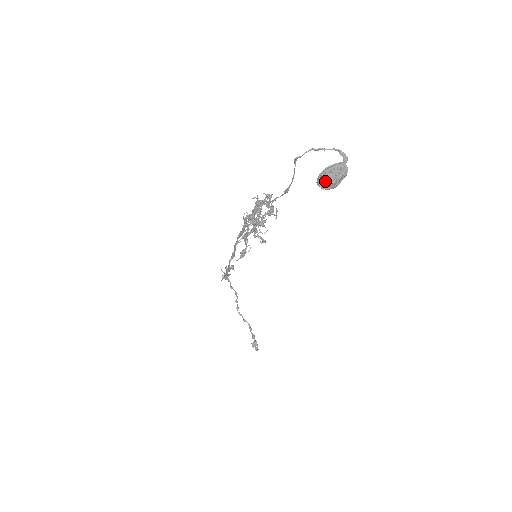
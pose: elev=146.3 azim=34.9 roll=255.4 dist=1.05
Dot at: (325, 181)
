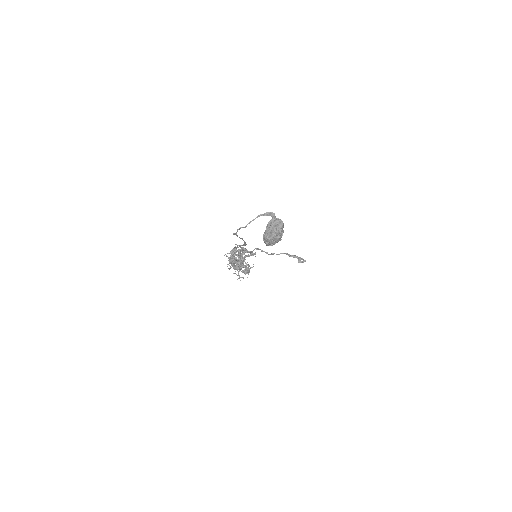
Dot at: (272, 241)
